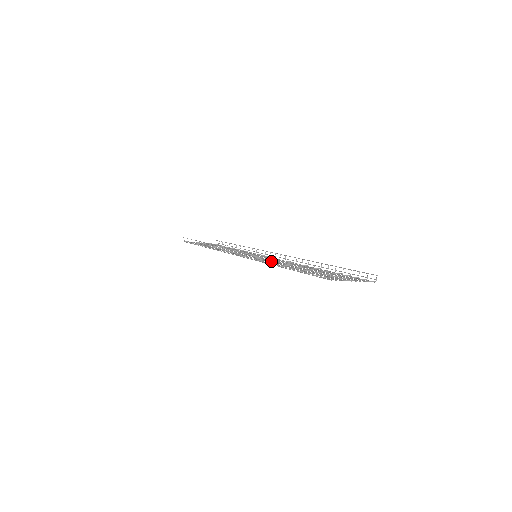
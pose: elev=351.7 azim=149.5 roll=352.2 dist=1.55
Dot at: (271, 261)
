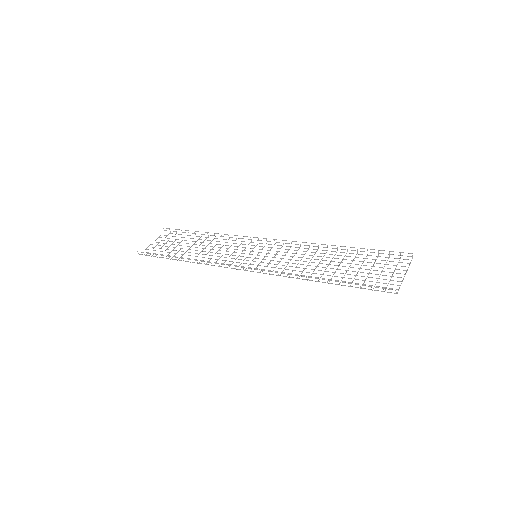
Dot at: occluded
